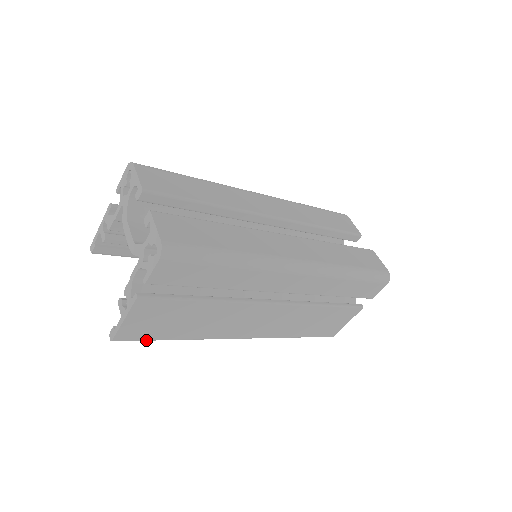
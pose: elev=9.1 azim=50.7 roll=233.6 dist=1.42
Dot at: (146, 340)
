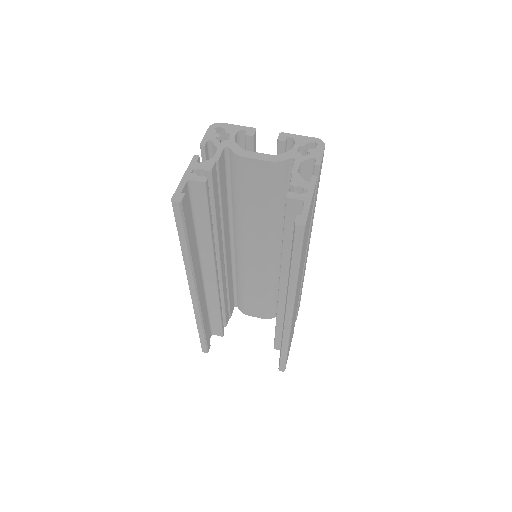
Dot at: (301, 250)
